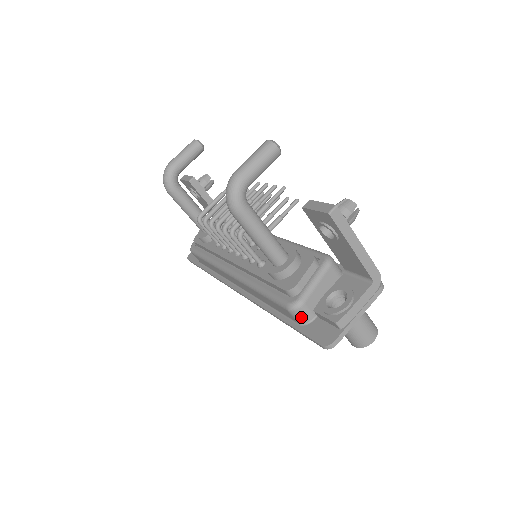
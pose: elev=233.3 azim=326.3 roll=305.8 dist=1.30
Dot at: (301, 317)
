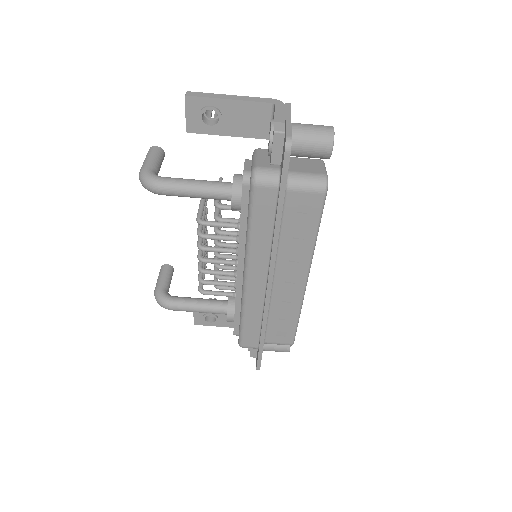
Dot at: (269, 177)
